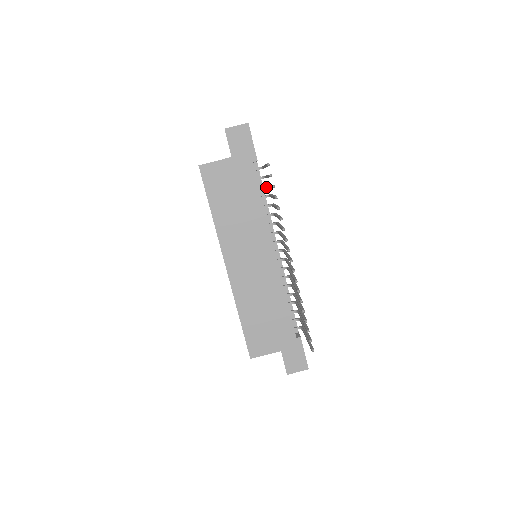
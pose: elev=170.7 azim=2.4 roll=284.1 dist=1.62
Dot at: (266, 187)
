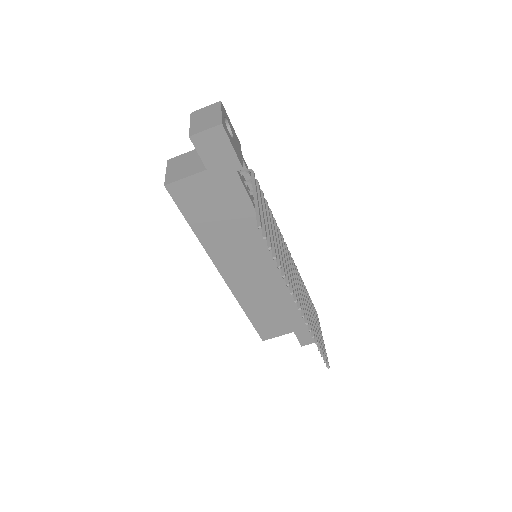
Dot at: occluded
